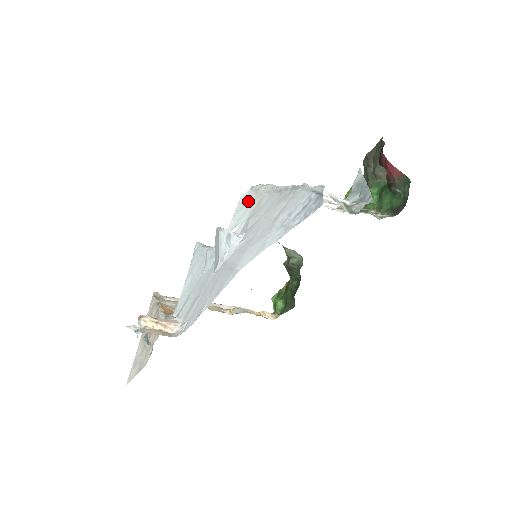
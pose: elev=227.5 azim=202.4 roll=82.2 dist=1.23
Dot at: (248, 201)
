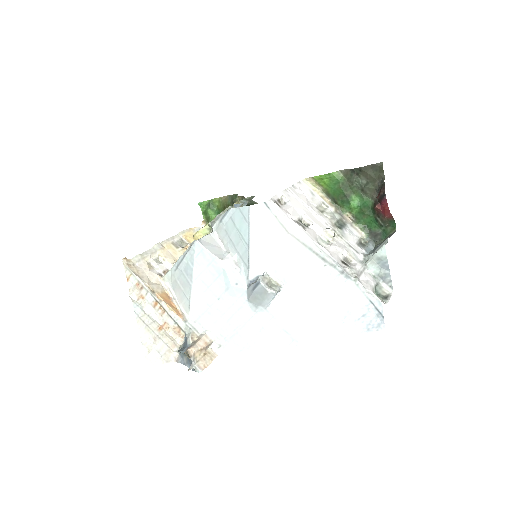
Dot at: (270, 230)
